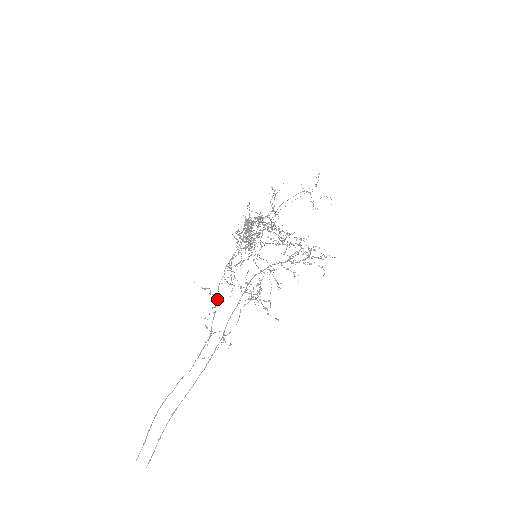
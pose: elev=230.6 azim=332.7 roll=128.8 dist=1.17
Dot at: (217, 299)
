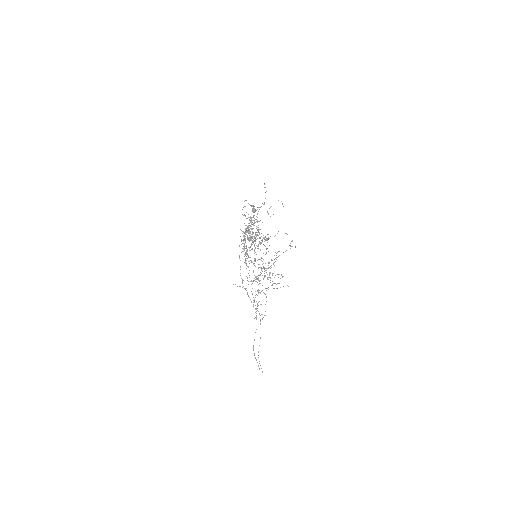
Dot at: (247, 292)
